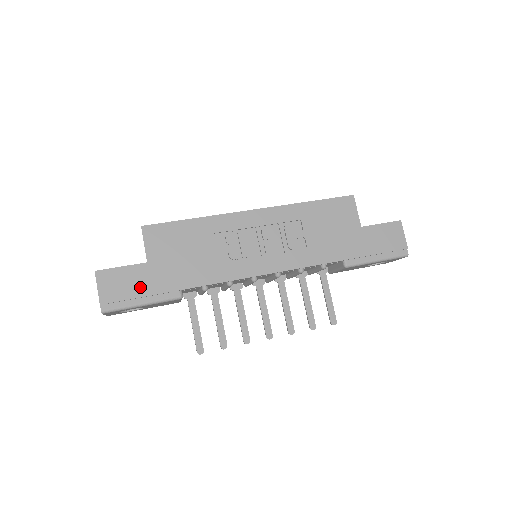
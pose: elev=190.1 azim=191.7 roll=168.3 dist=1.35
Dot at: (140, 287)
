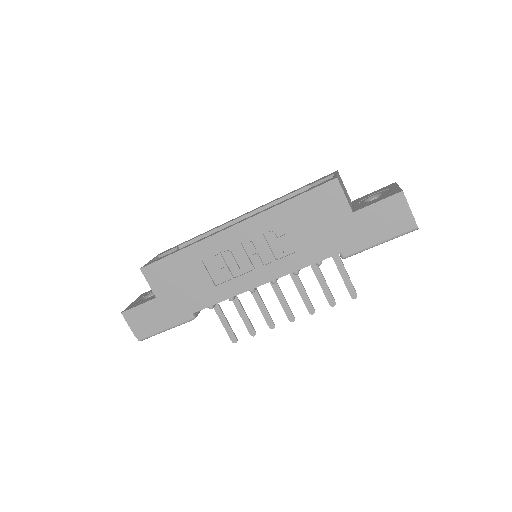
Dot at: (158, 318)
